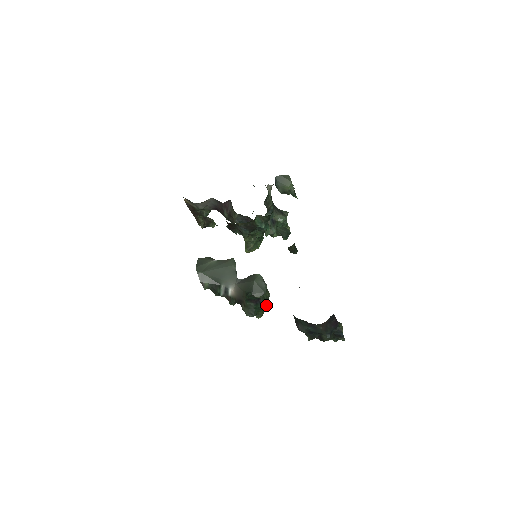
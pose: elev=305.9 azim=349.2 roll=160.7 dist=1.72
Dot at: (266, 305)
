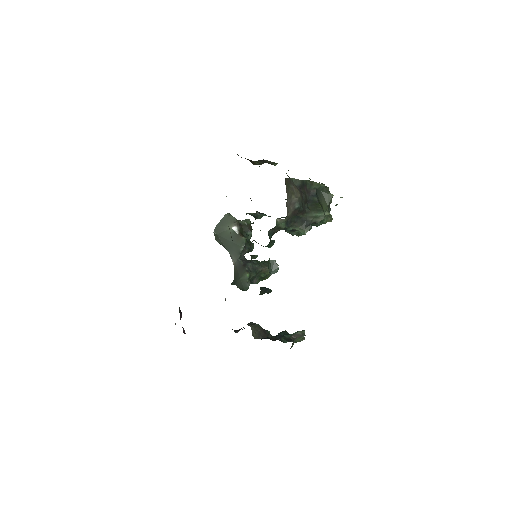
Dot at: occluded
